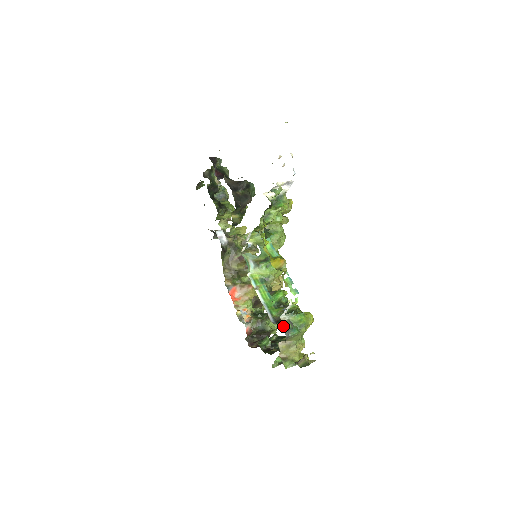
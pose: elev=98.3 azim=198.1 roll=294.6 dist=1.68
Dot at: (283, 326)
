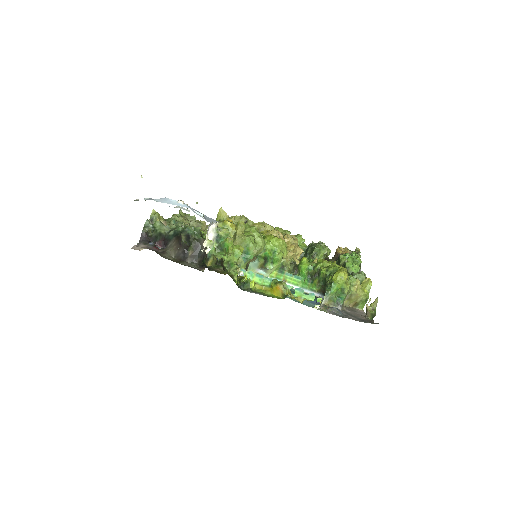
Dot at: (330, 304)
